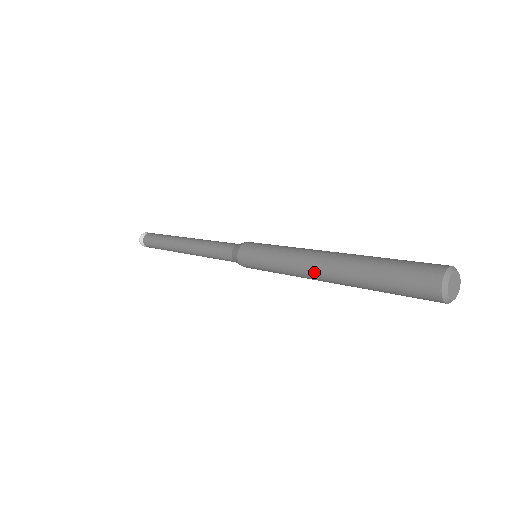
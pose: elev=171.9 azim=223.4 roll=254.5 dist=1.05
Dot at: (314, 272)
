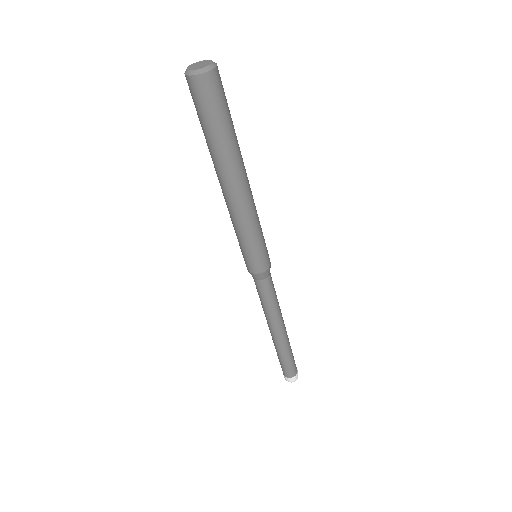
Dot at: occluded
